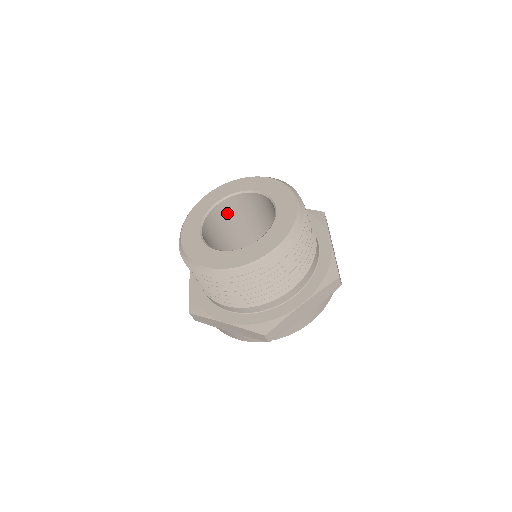
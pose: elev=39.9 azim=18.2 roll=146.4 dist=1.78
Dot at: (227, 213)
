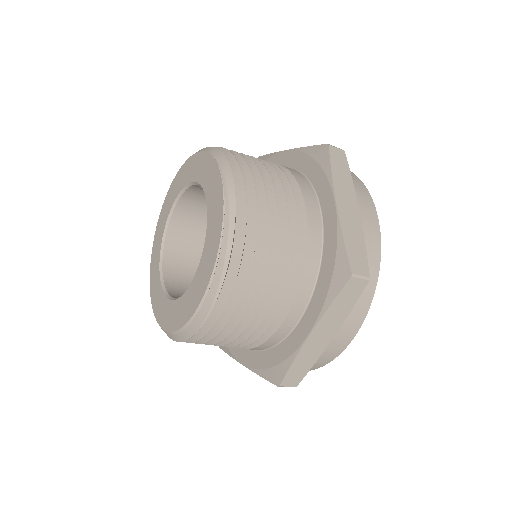
Dot at: (196, 215)
